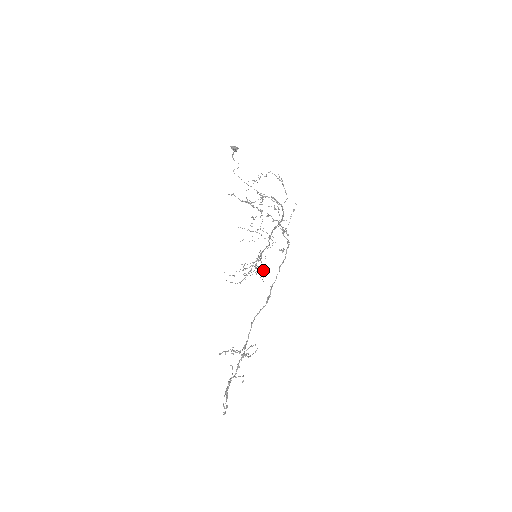
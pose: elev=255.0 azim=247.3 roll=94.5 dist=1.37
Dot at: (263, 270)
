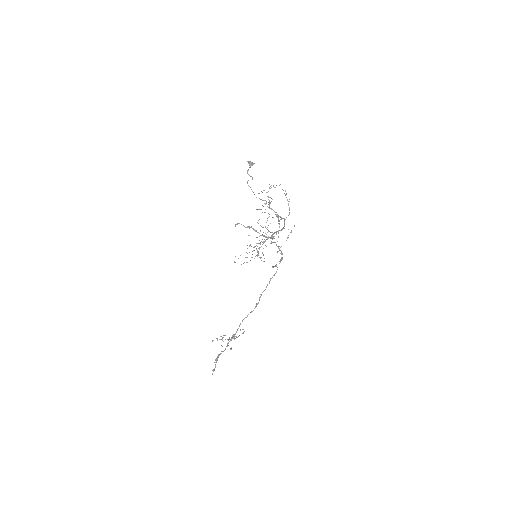
Dot at: occluded
